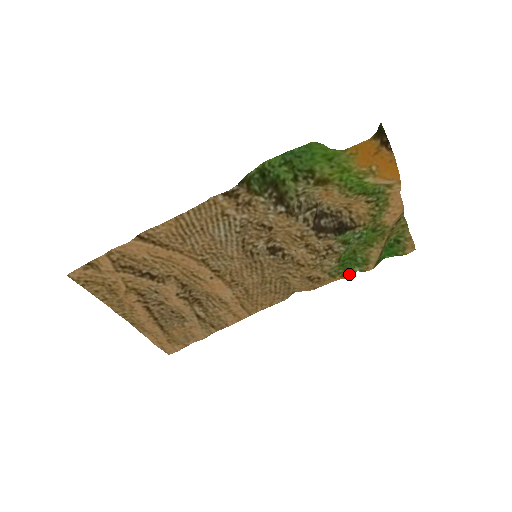
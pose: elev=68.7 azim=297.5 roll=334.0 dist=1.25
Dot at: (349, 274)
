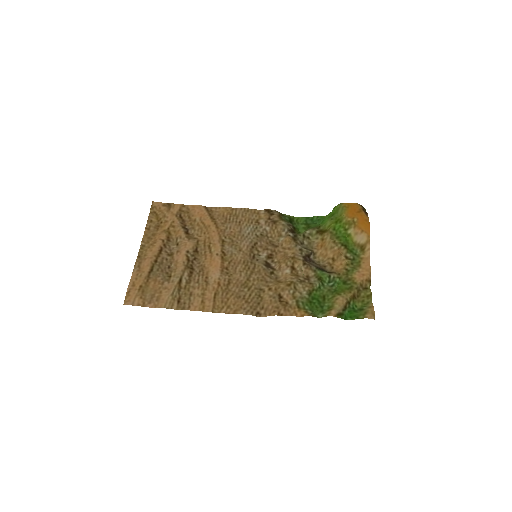
Dot at: (312, 315)
